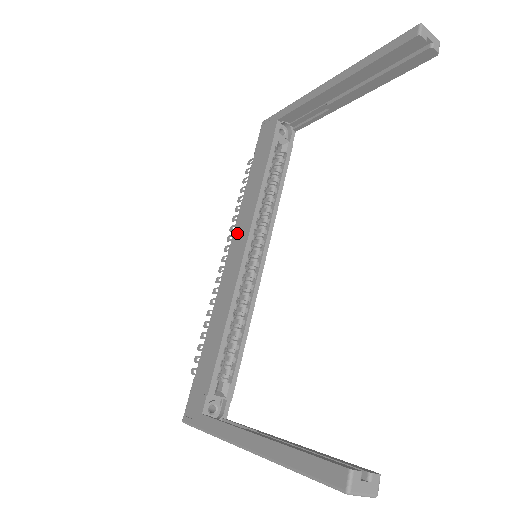
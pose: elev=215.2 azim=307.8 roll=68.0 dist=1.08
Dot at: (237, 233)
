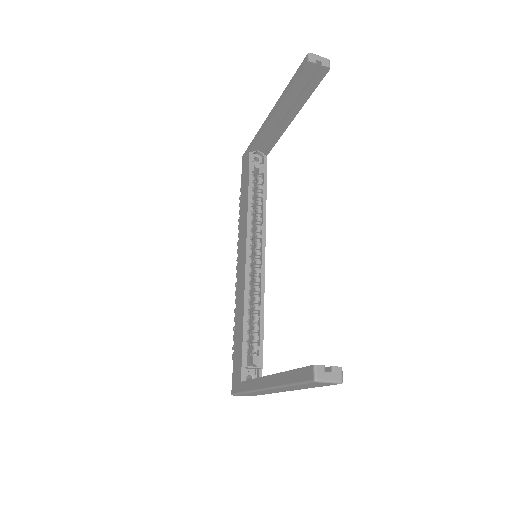
Dot at: (240, 244)
